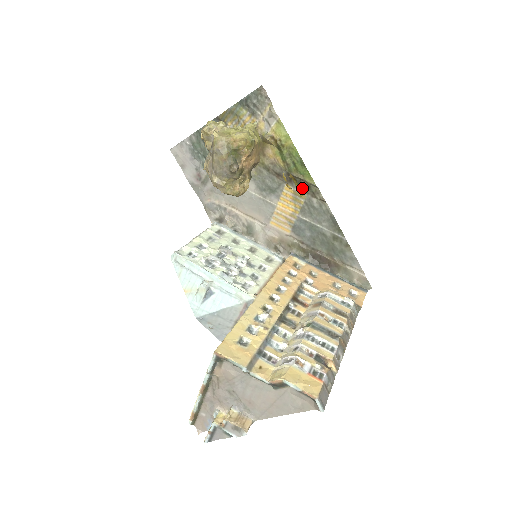
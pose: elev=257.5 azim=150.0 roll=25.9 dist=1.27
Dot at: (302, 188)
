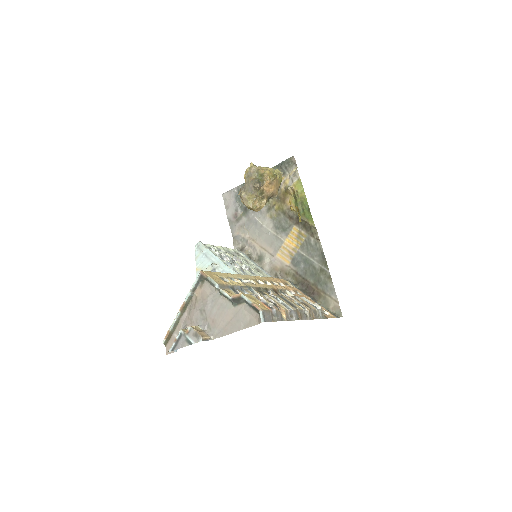
Dot at: (305, 229)
